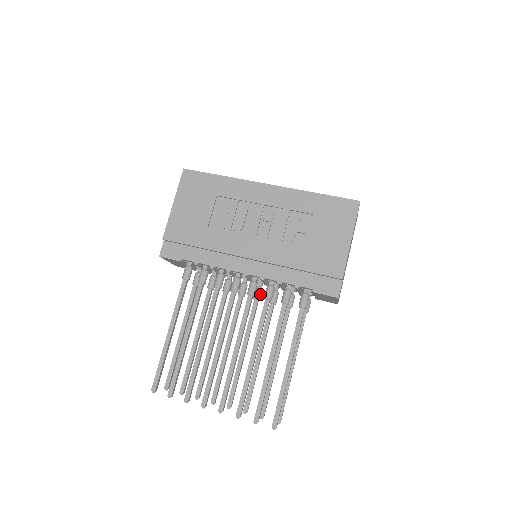
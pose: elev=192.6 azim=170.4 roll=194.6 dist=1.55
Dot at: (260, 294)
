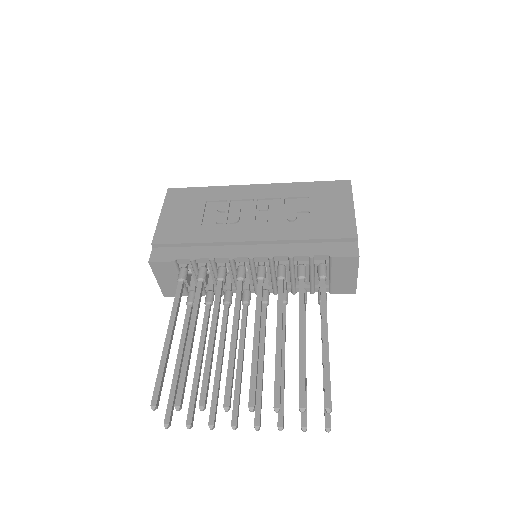
Dot at: (268, 296)
